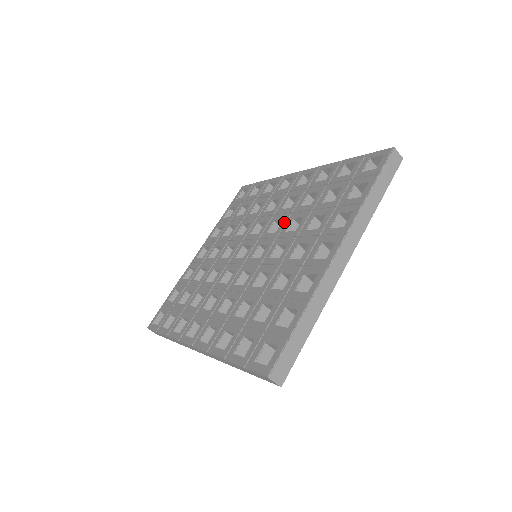
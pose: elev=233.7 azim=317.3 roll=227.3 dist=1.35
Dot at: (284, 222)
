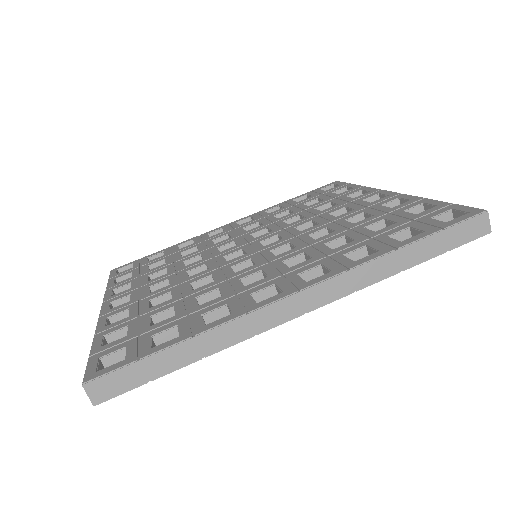
Dot at: (273, 226)
